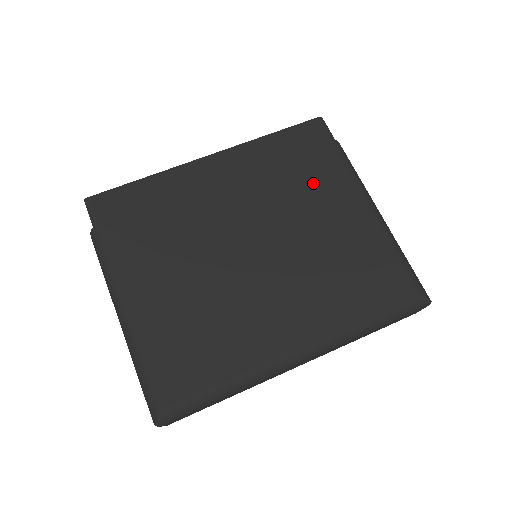
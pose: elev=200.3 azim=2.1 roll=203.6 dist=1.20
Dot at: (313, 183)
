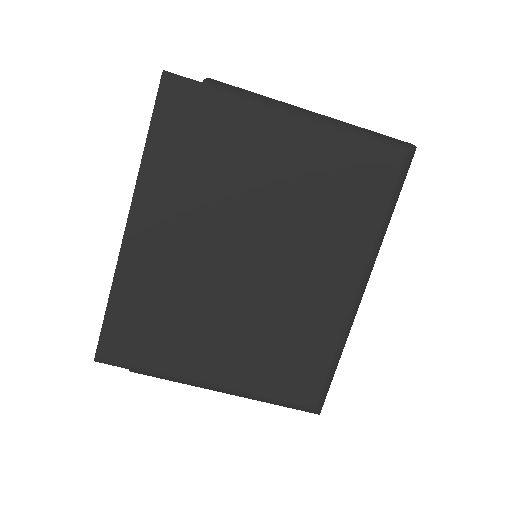
Dot at: (232, 152)
